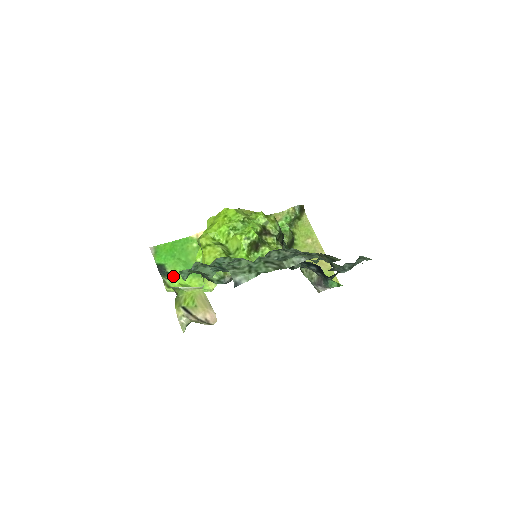
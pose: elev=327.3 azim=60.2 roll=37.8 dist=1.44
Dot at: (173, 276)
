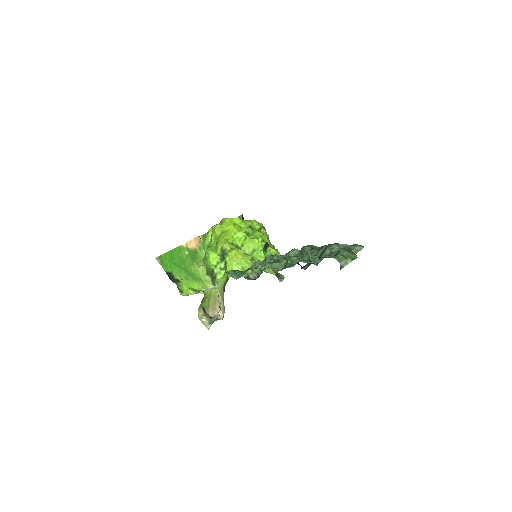
Dot at: (181, 282)
